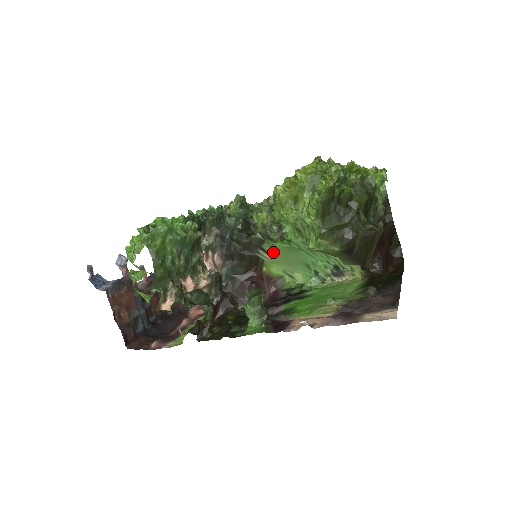
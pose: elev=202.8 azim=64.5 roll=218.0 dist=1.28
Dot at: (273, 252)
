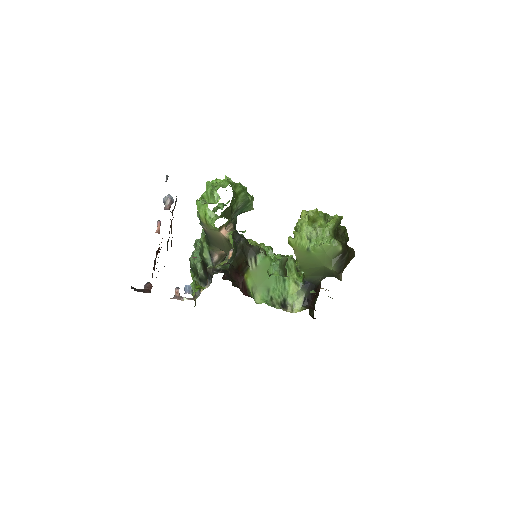
Dot at: (260, 264)
